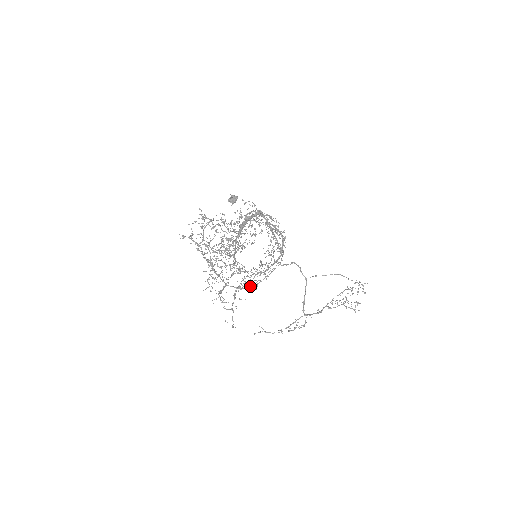
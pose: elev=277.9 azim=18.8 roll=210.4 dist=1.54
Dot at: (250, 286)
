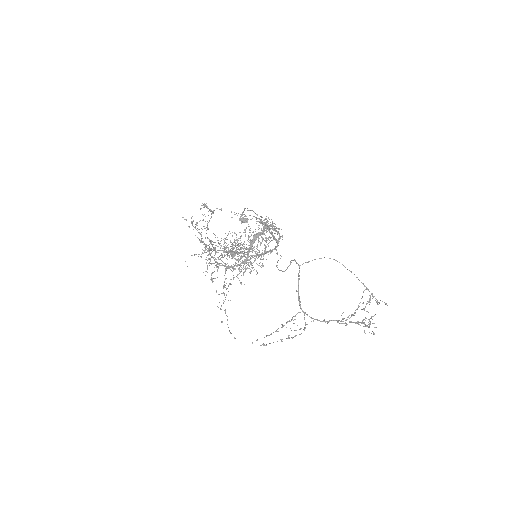
Dot at: occluded
